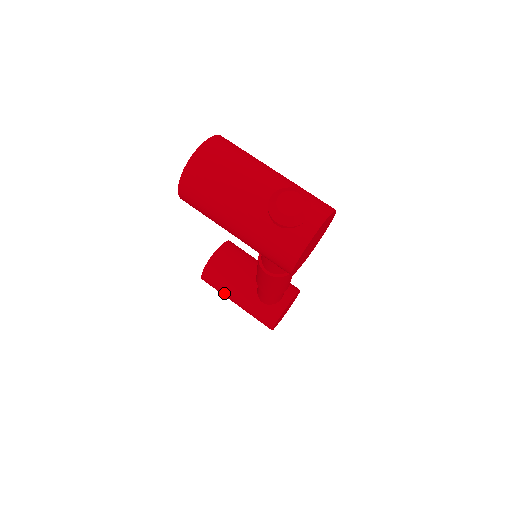
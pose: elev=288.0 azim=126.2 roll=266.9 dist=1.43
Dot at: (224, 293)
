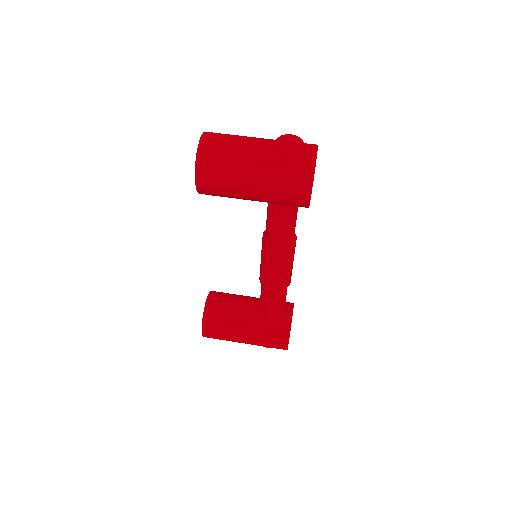
Dot at: (230, 332)
